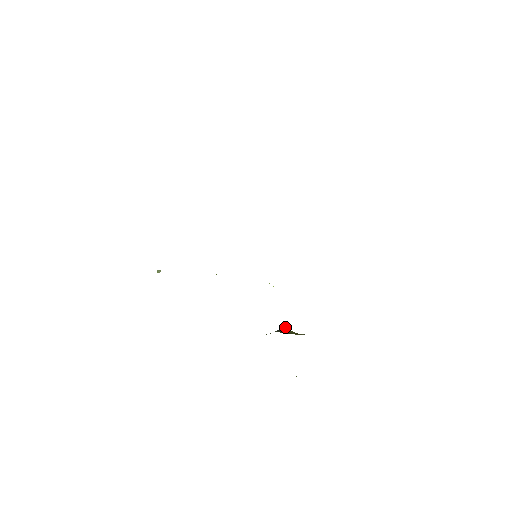
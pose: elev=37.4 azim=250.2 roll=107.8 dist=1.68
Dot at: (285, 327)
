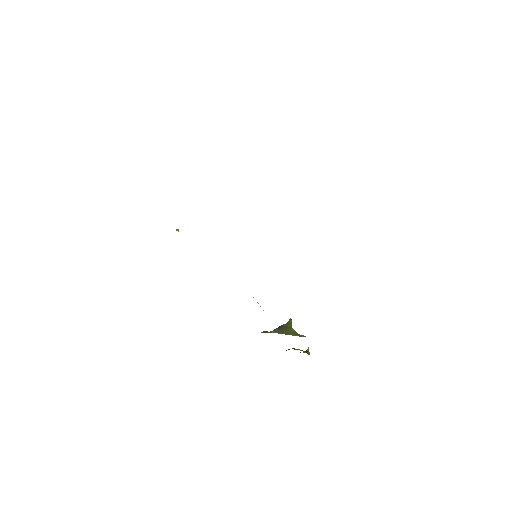
Dot at: (288, 322)
